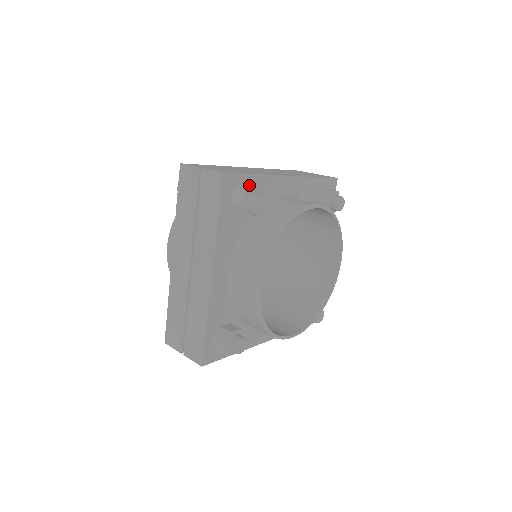
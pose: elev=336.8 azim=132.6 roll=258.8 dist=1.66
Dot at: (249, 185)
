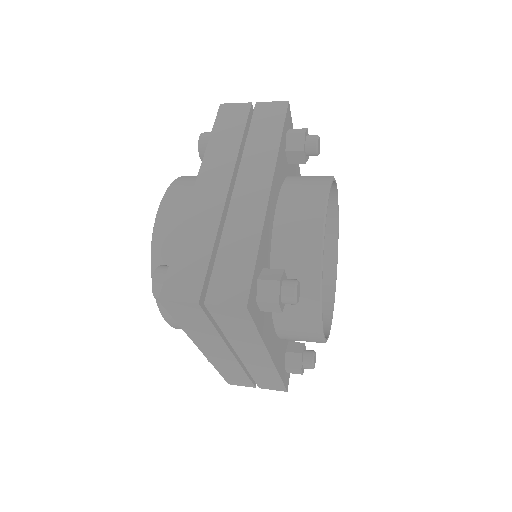
Dot at: occluded
